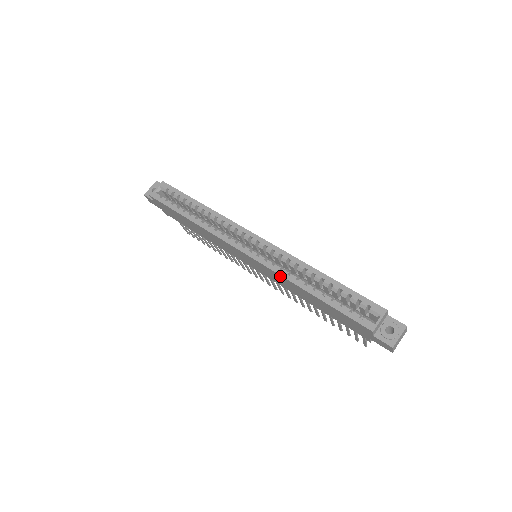
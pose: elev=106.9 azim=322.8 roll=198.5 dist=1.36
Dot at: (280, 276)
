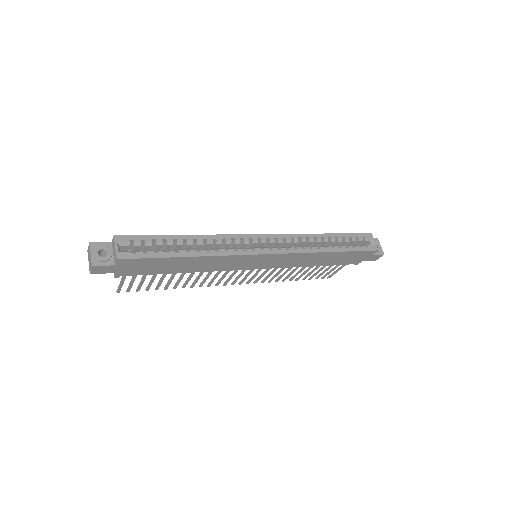
Dot at: (304, 254)
